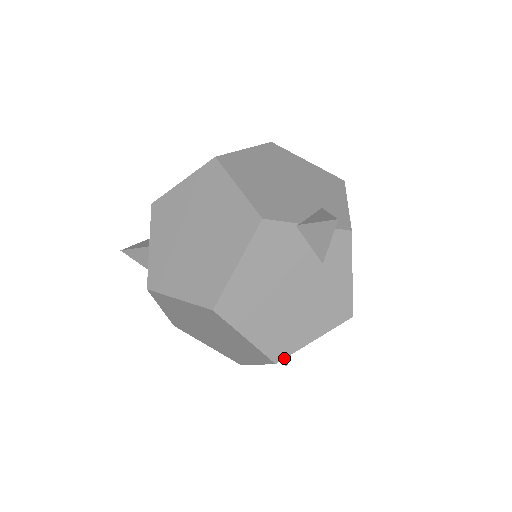
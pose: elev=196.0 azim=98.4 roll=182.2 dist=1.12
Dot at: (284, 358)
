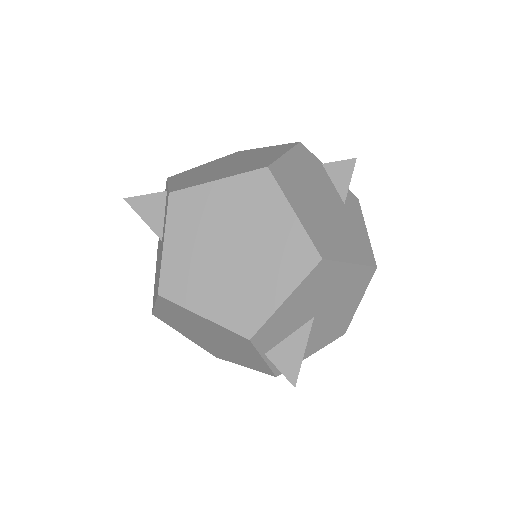
Dot at: (329, 259)
